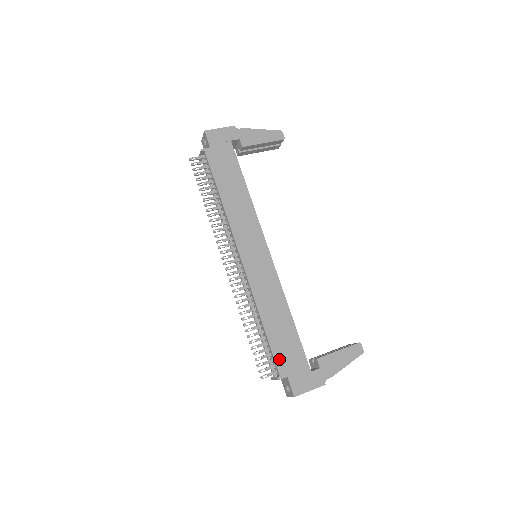
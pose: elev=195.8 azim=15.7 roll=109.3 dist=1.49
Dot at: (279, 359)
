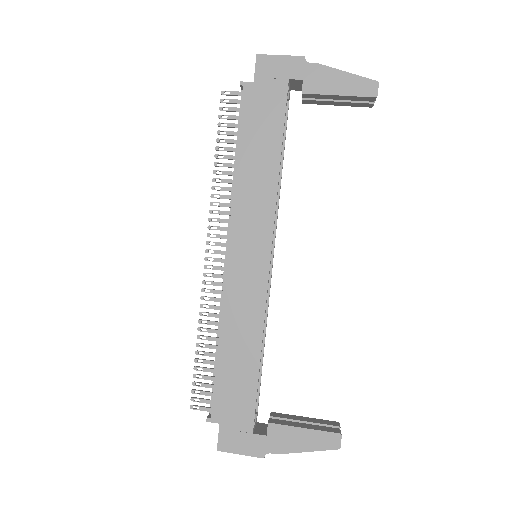
Dot at: (219, 398)
